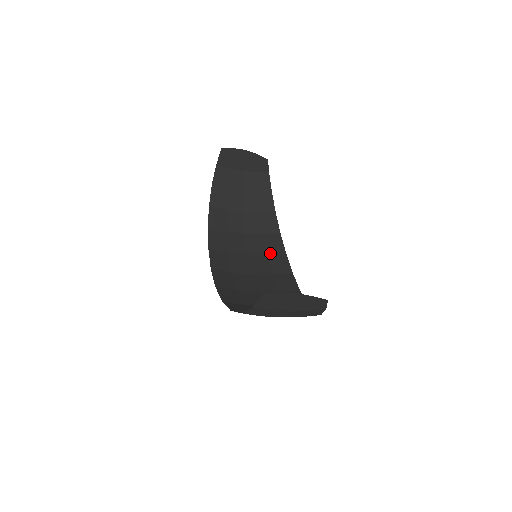
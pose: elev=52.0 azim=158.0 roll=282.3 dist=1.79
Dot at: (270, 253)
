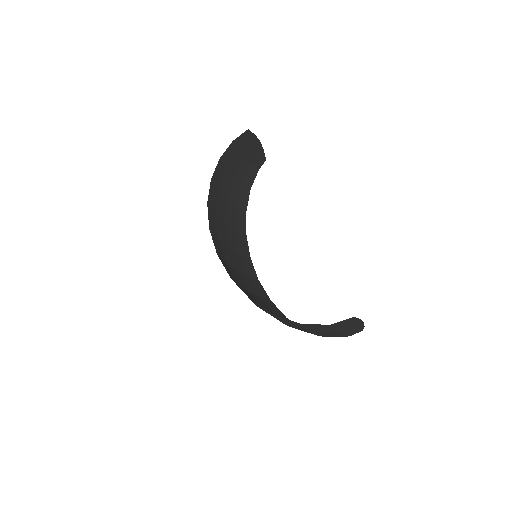
Dot at: (241, 251)
